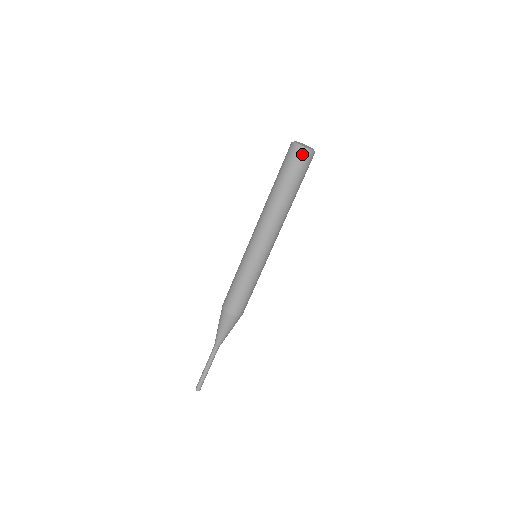
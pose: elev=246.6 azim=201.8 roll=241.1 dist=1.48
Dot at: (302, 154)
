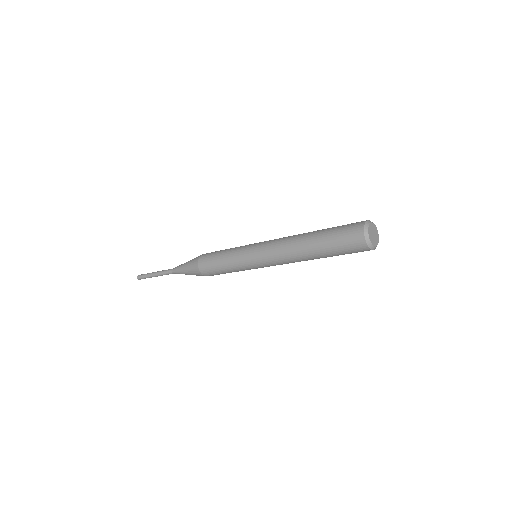
Dot at: (365, 249)
